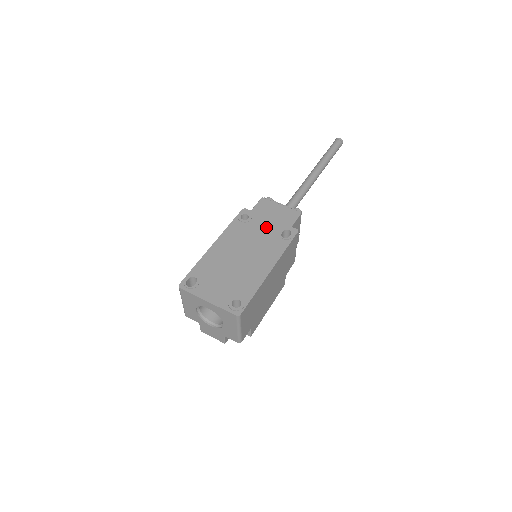
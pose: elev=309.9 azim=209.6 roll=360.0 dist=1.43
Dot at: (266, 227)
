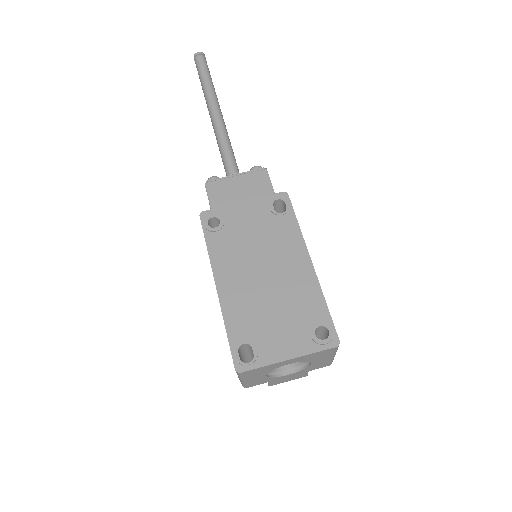
Dot at: (250, 216)
